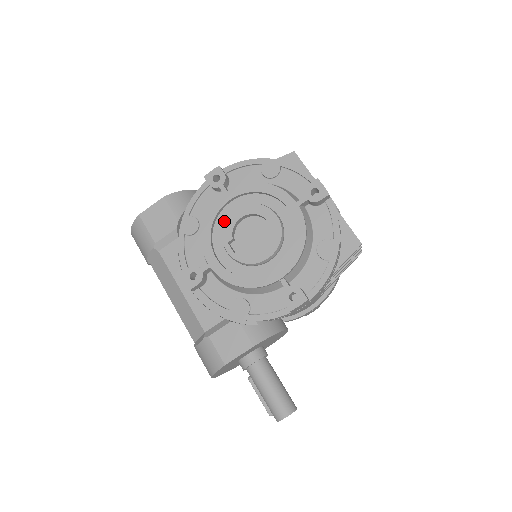
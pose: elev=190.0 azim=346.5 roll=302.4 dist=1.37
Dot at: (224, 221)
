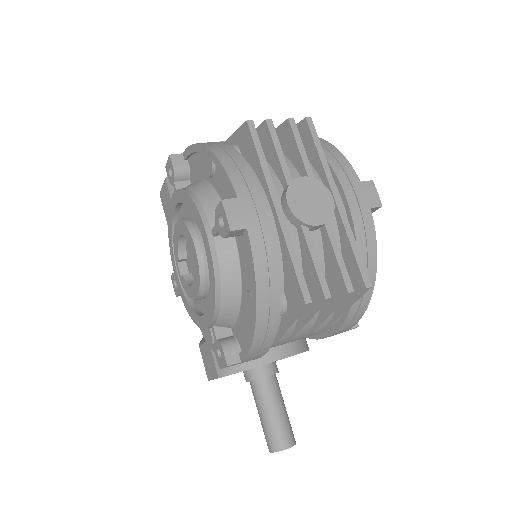
Dot at: occluded
